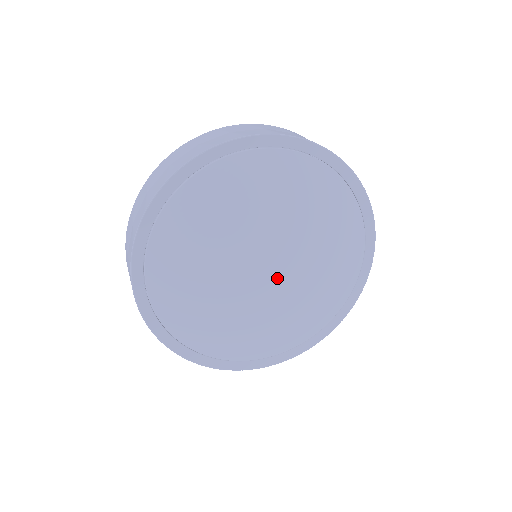
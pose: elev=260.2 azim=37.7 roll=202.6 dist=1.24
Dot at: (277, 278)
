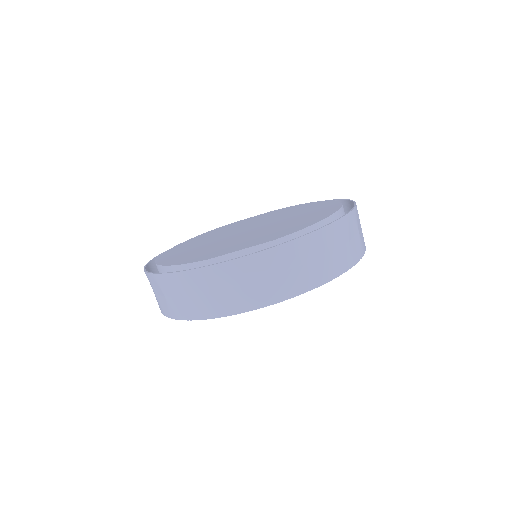
Dot at: occluded
